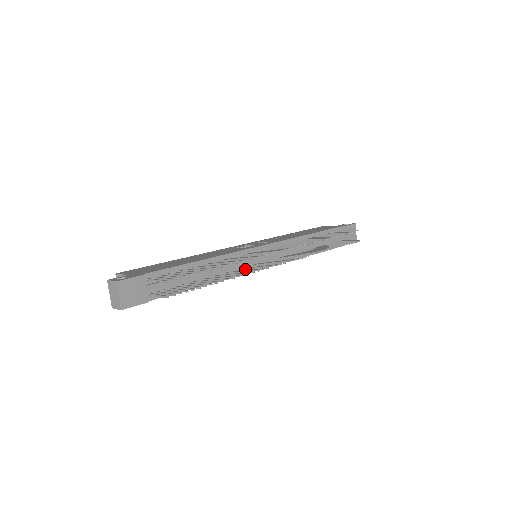
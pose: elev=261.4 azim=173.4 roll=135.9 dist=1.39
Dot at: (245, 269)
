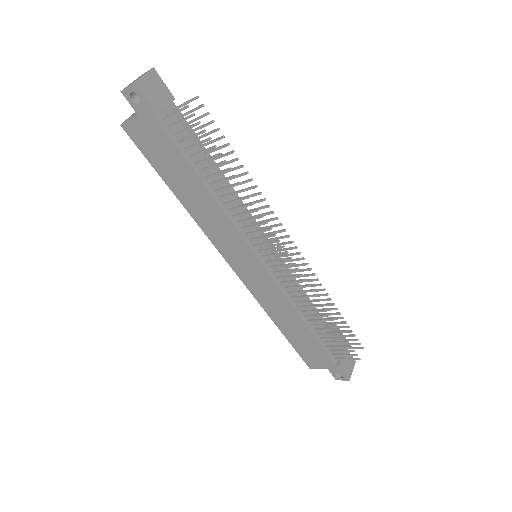
Dot at: (249, 225)
